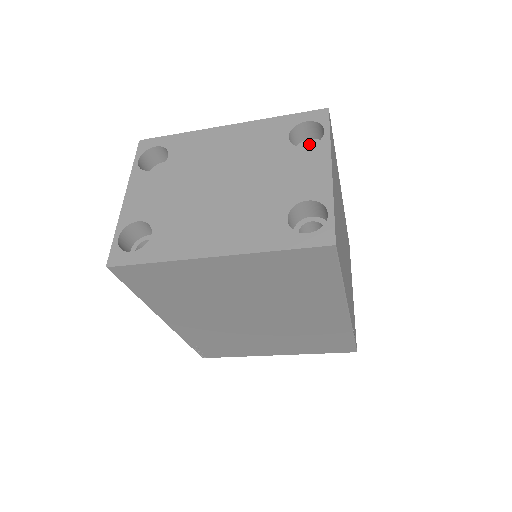
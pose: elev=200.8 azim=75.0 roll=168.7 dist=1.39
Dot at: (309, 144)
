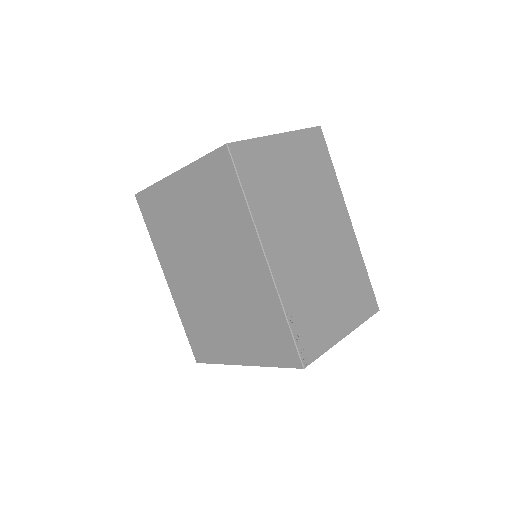
Dot at: occluded
